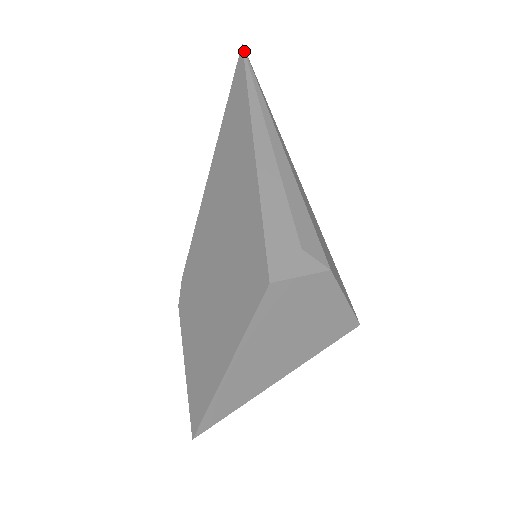
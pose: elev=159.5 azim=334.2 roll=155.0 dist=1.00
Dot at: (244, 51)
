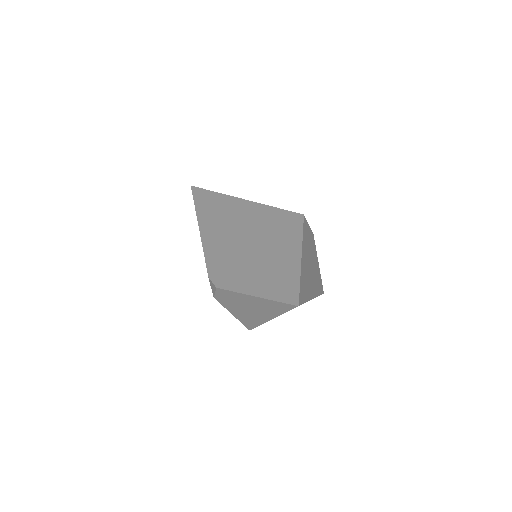
Dot at: (195, 187)
